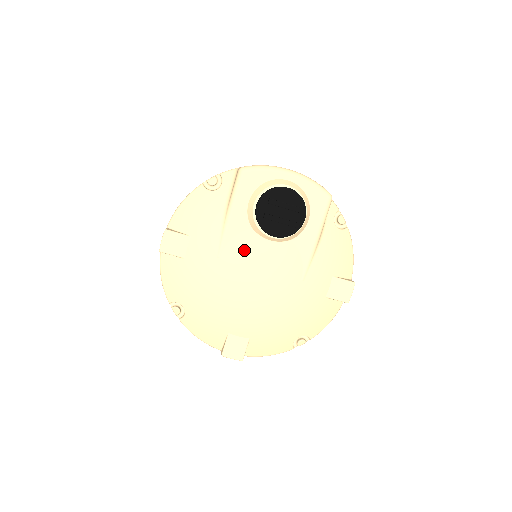
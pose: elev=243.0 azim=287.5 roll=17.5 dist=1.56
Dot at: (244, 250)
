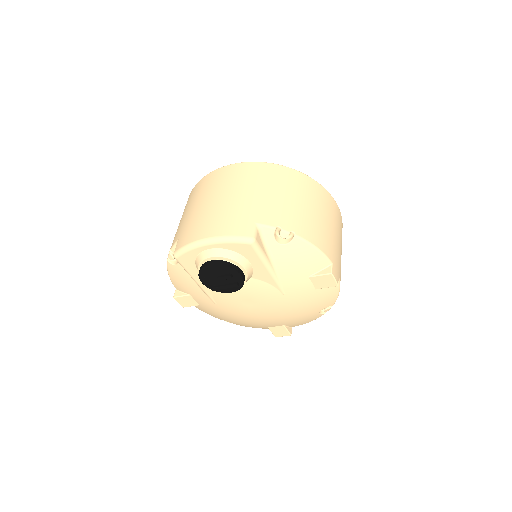
Dot at: (225, 296)
